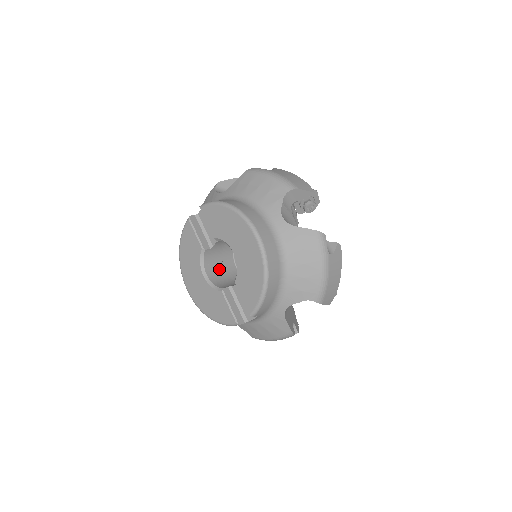
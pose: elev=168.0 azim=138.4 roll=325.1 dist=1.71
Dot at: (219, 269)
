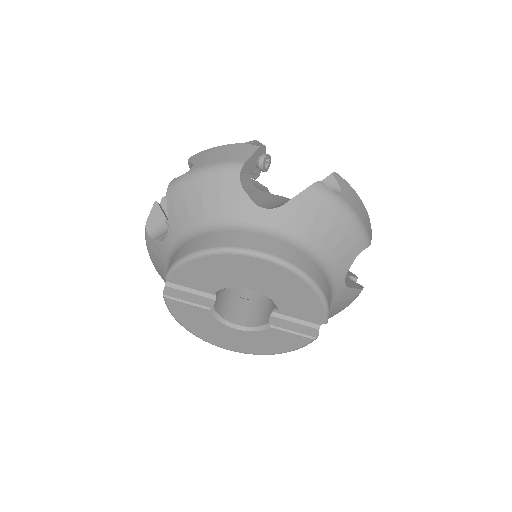
Dot at: (239, 305)
